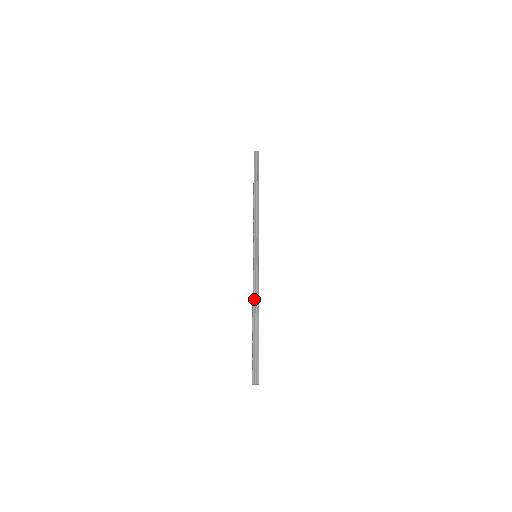
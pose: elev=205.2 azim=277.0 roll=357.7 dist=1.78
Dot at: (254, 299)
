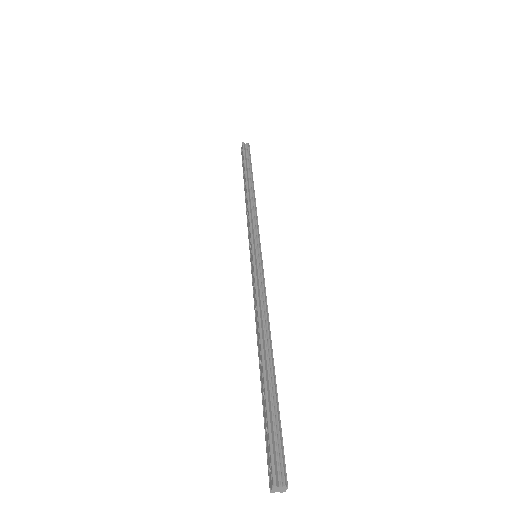
Dot at: (259, 315)
